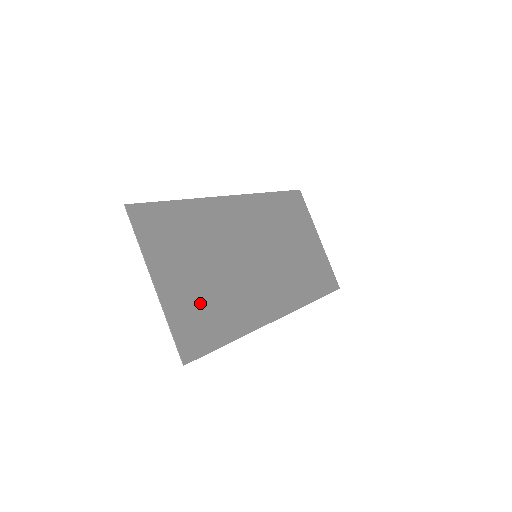
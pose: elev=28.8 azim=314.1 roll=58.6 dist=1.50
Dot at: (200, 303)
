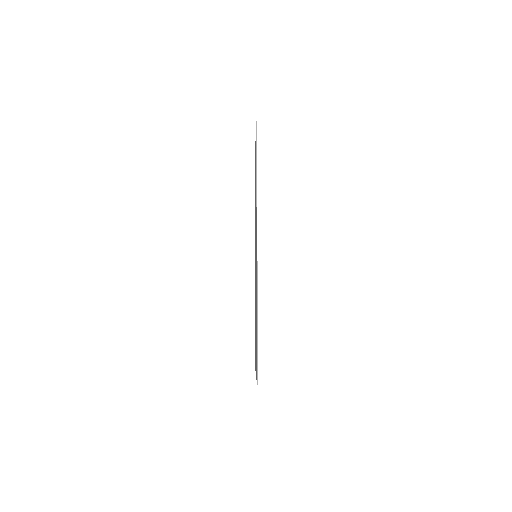
Dot at: occluded
